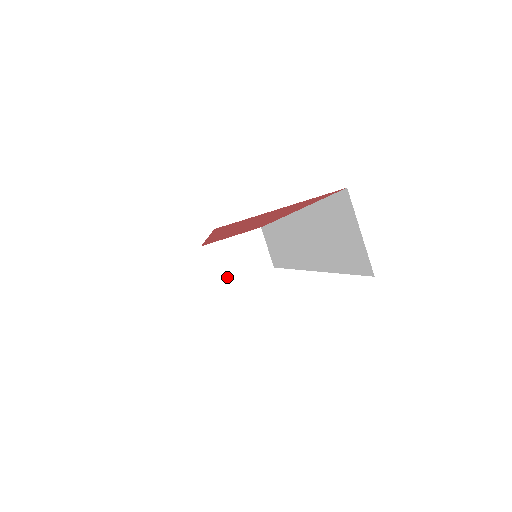
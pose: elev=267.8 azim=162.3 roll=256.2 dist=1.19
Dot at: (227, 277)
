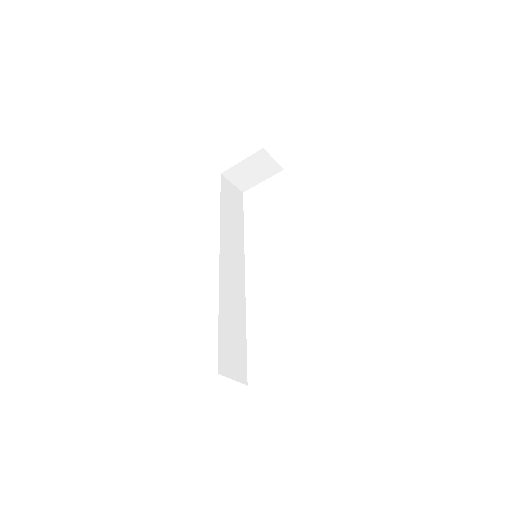
Dot at: (250, 185)
